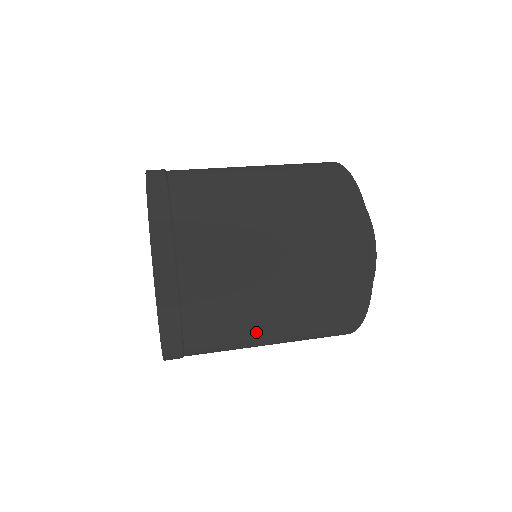
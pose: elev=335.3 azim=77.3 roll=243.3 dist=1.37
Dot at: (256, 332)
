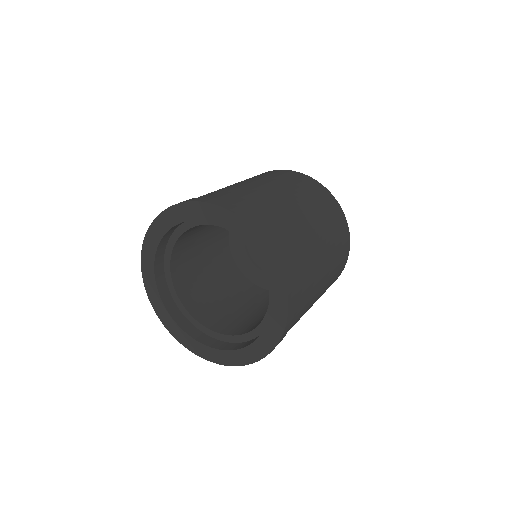
Dot at: (316, 251)
